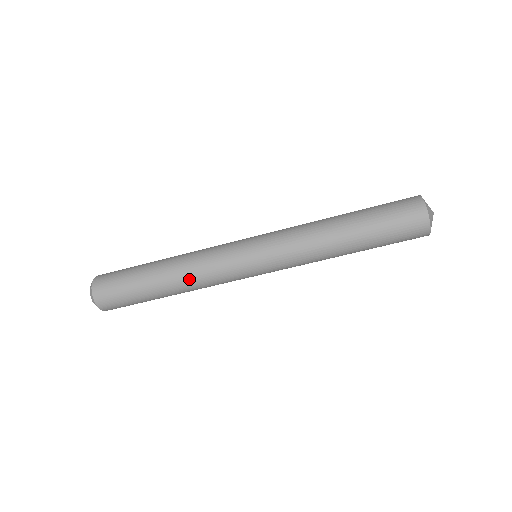
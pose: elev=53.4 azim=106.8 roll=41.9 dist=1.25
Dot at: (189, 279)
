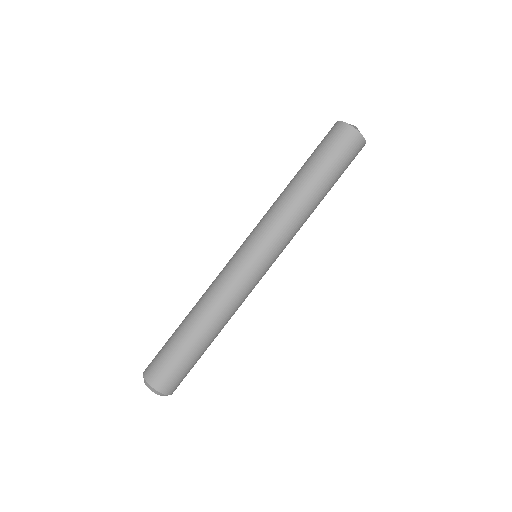
Dot at: (206, 300)
